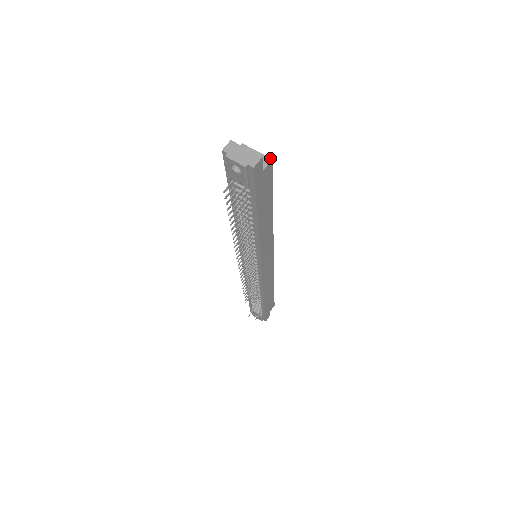
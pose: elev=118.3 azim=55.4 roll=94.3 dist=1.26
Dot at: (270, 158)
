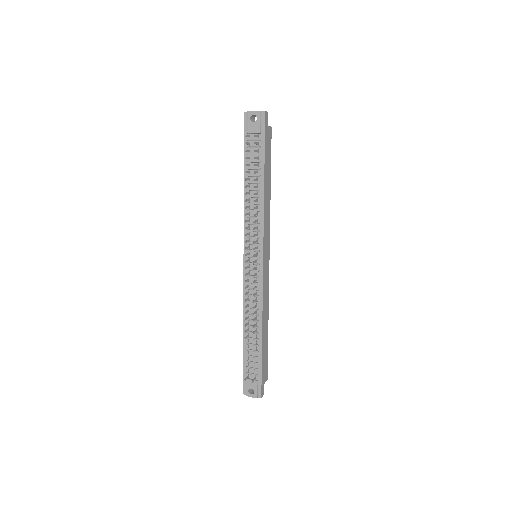
Dot at: (270, 127)
